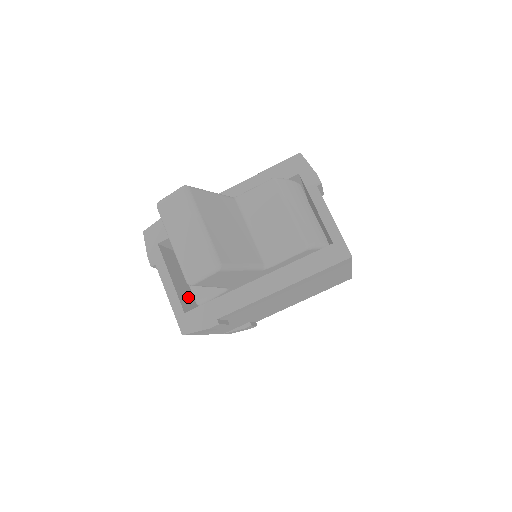
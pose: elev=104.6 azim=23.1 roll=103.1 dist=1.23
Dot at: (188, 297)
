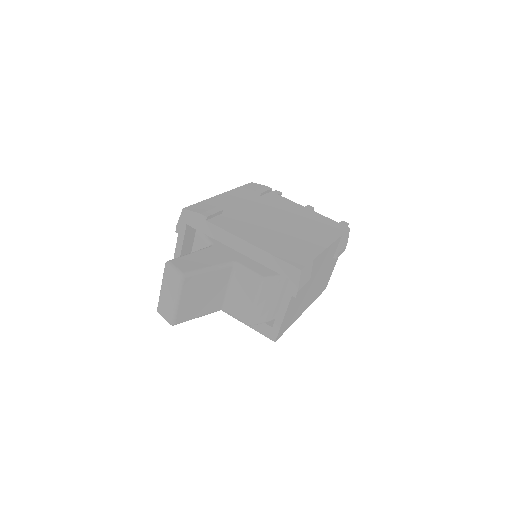
Dot at: occluded
